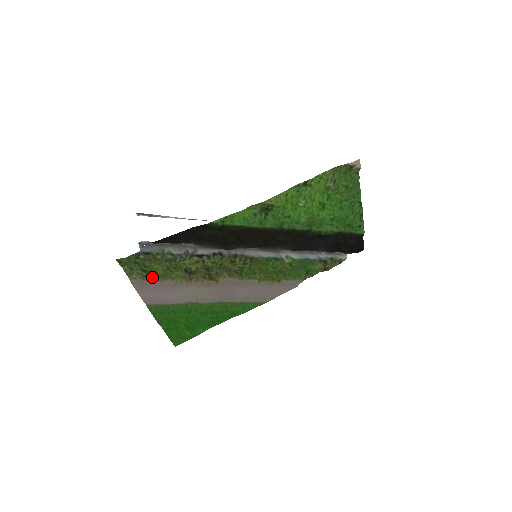
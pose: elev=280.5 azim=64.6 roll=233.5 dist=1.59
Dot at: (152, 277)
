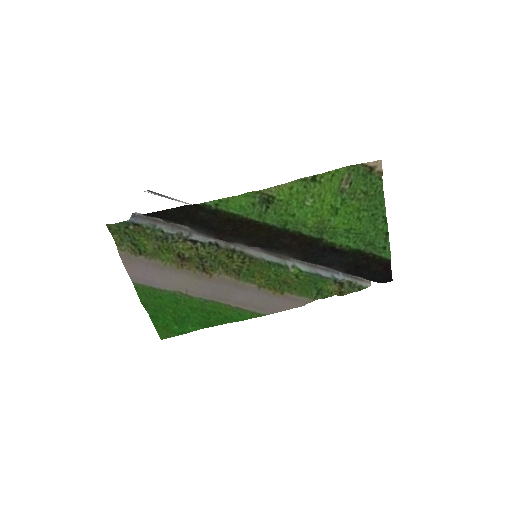
Dot at: (140, 252)
